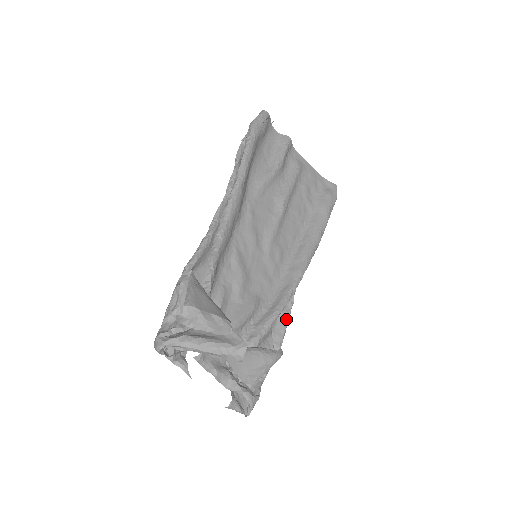
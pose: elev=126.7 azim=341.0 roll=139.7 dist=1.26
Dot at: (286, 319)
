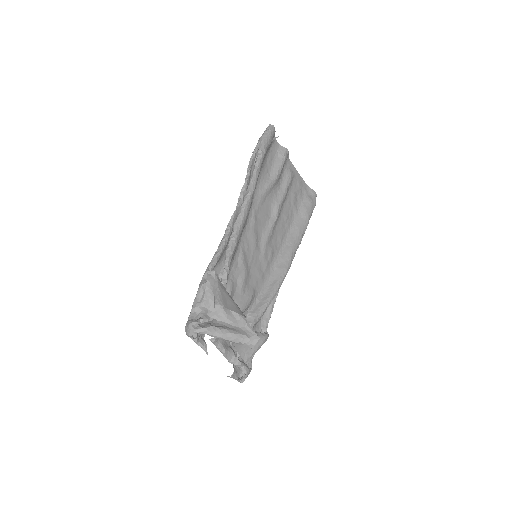
Dot at: (272, 308)
